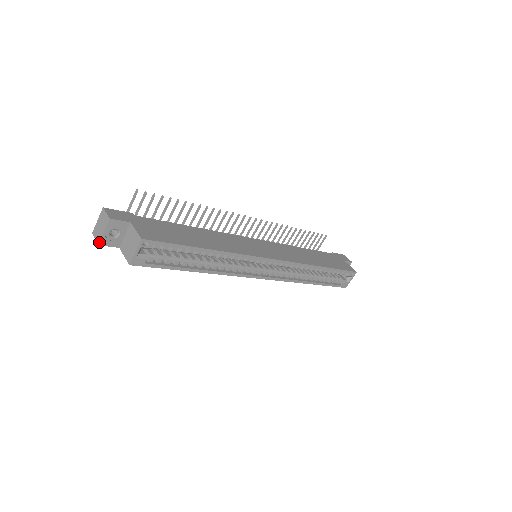
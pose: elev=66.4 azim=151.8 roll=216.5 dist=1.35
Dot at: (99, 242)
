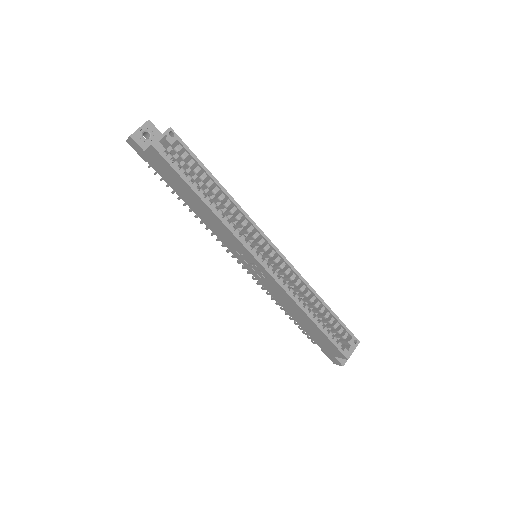
Dot at: (132, 134)
